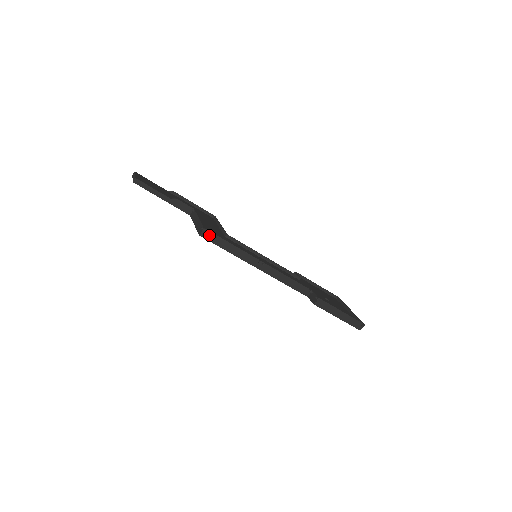
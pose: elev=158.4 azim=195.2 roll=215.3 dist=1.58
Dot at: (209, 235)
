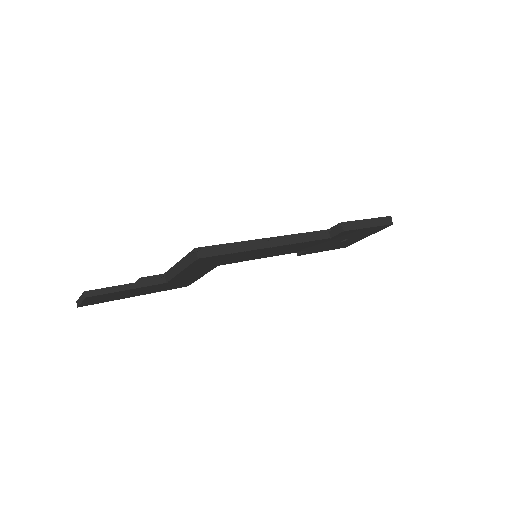
Dot at: (205, 251)
